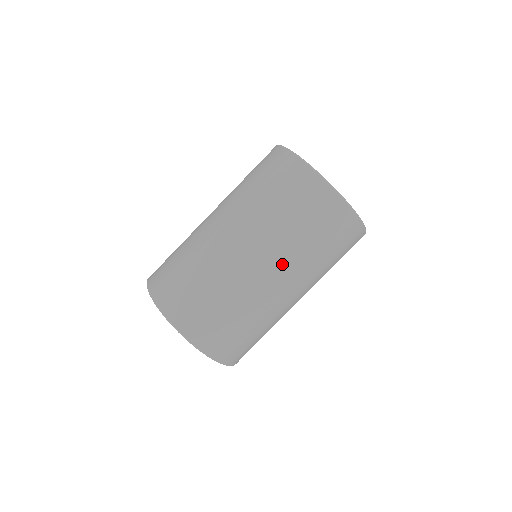
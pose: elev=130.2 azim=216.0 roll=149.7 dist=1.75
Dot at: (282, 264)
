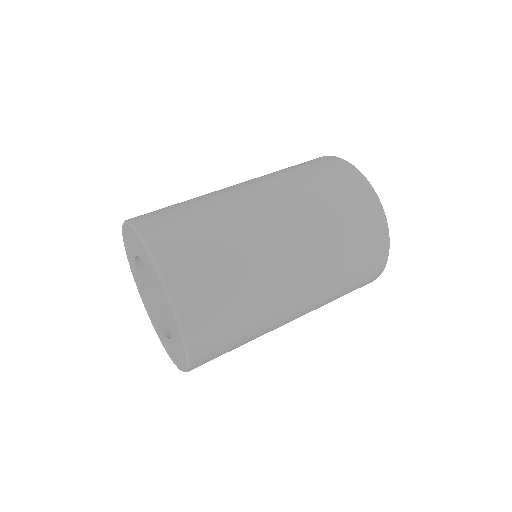
Dot at: (287, 206)
